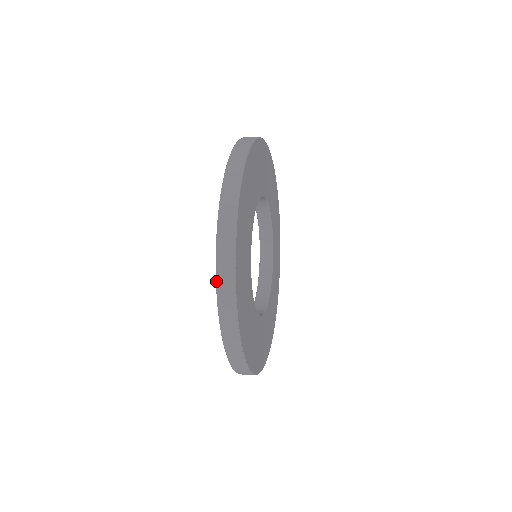
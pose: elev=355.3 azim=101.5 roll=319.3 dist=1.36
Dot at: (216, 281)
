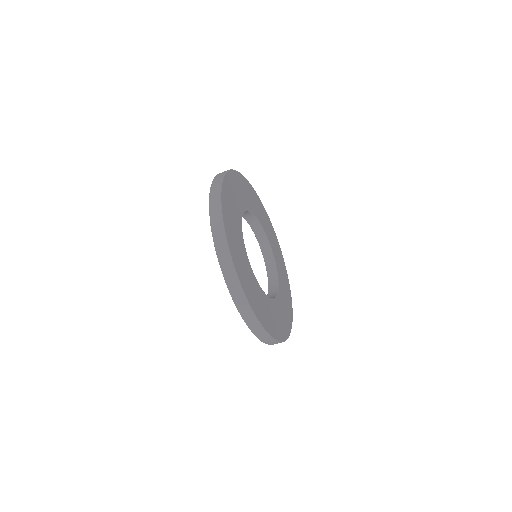
Dot at: occluded
